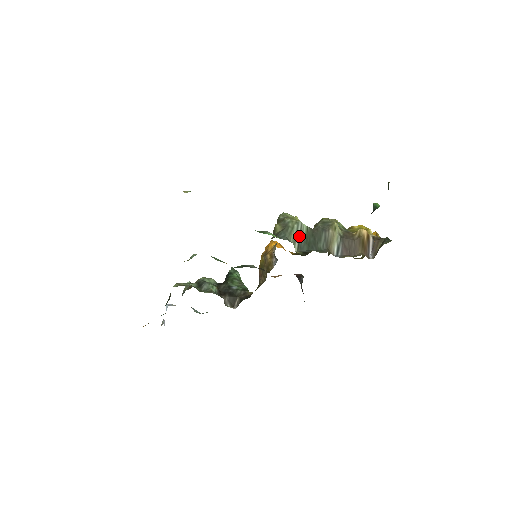
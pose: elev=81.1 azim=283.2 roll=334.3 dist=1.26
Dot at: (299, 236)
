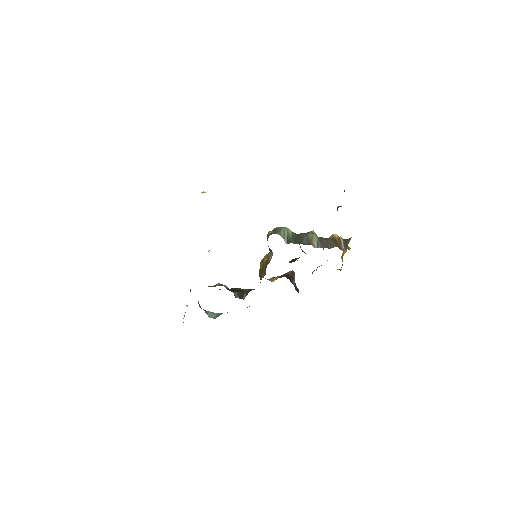
Dot at: (287, 235)
